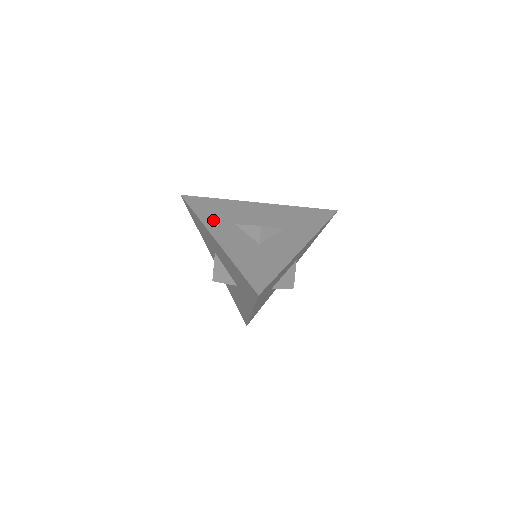
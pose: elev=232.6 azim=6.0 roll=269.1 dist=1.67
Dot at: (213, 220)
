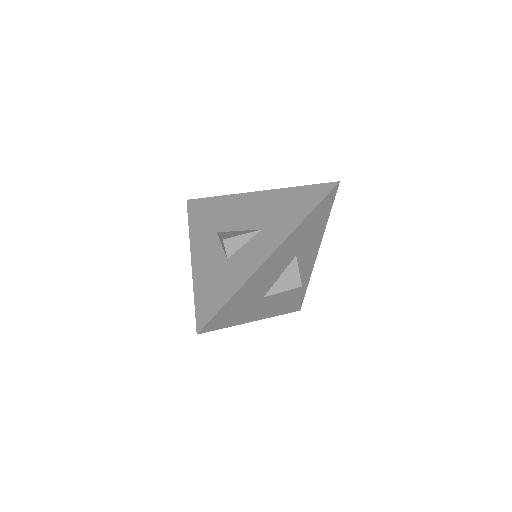
Dot at: (200, 231)
